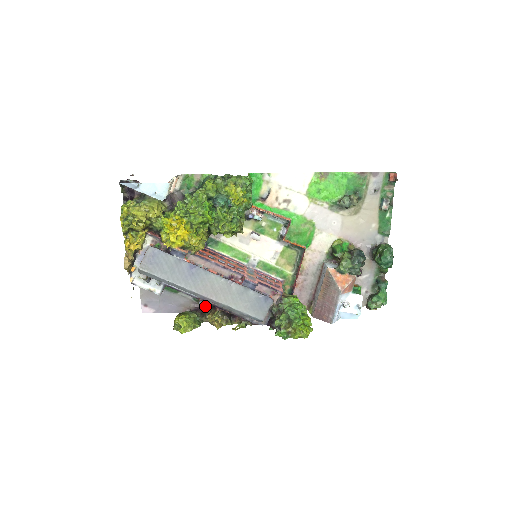
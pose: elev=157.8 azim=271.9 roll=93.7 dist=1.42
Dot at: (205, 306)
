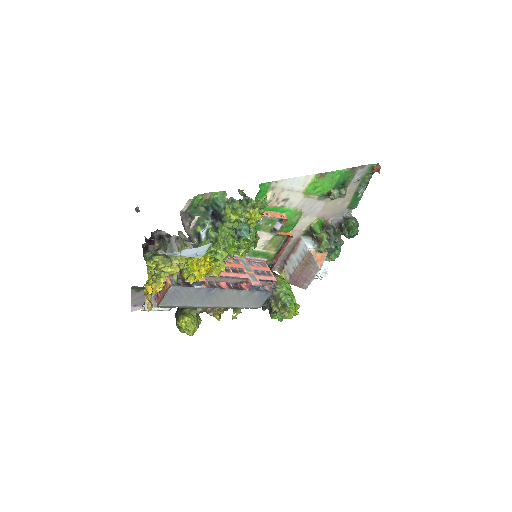
Dot at: occluded
